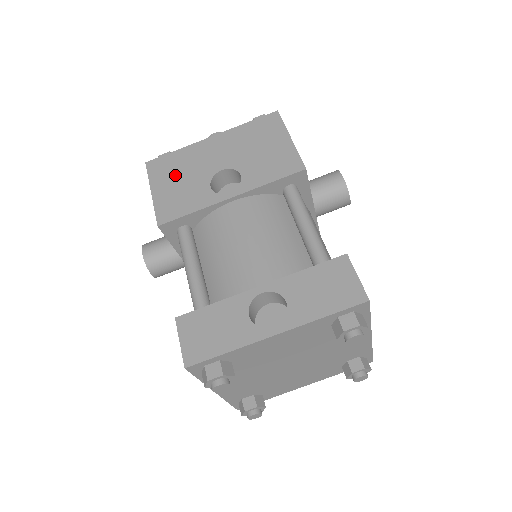
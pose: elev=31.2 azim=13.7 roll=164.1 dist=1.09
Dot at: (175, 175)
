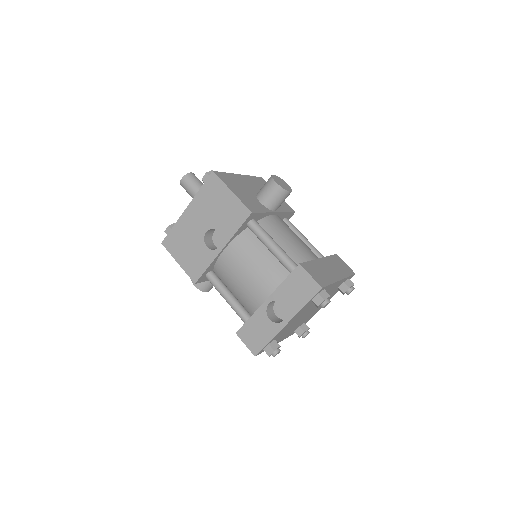
Dot at: (183, 246)
